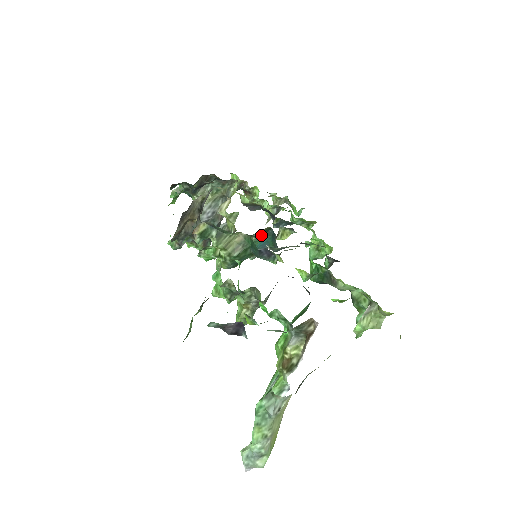
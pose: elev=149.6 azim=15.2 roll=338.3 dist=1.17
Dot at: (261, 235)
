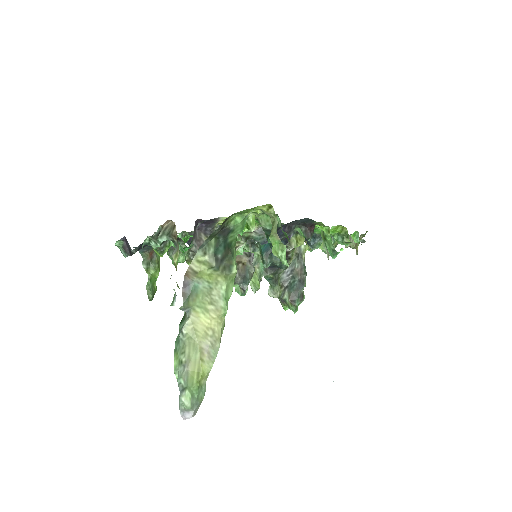
Dot at: occluded
